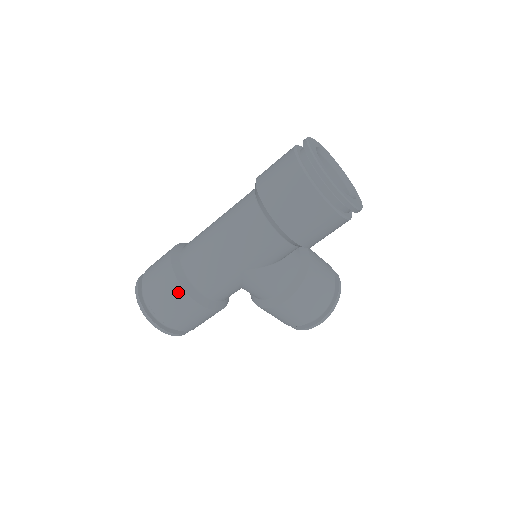
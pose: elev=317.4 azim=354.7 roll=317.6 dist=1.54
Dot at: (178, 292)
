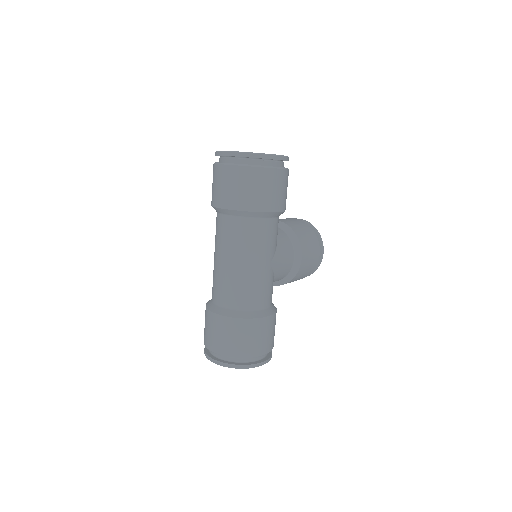
Dot at: (251, 325)
